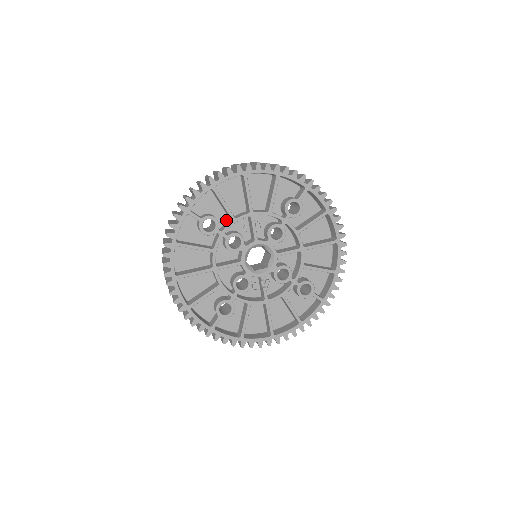
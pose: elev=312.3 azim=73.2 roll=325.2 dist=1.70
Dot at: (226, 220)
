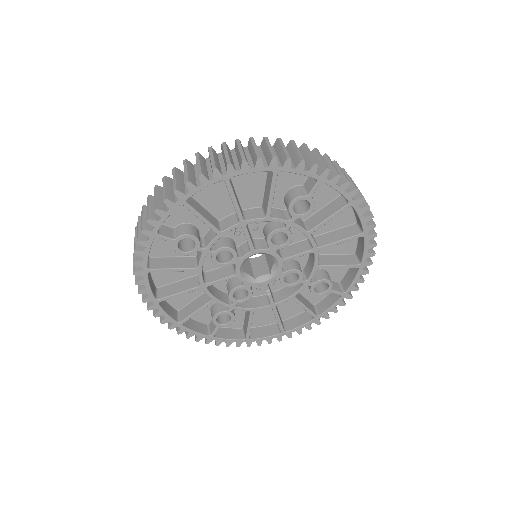
Dot at: occluded
